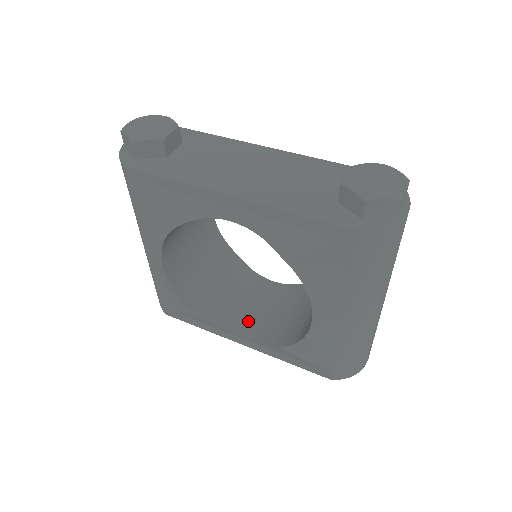
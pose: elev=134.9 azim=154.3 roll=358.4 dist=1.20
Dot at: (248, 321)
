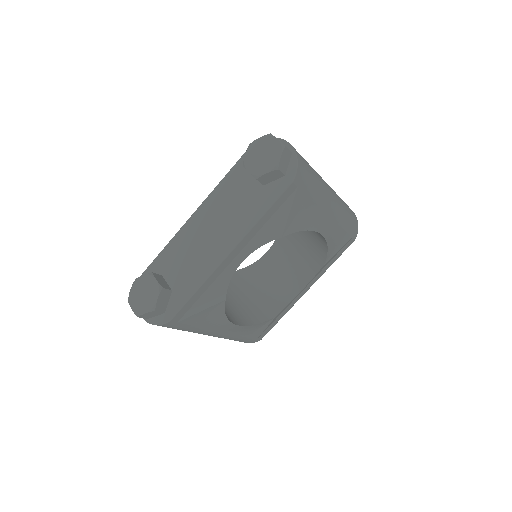
Dot at: (292, 281)
